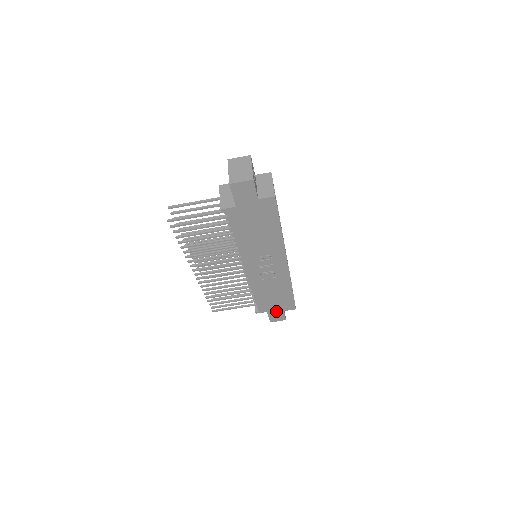
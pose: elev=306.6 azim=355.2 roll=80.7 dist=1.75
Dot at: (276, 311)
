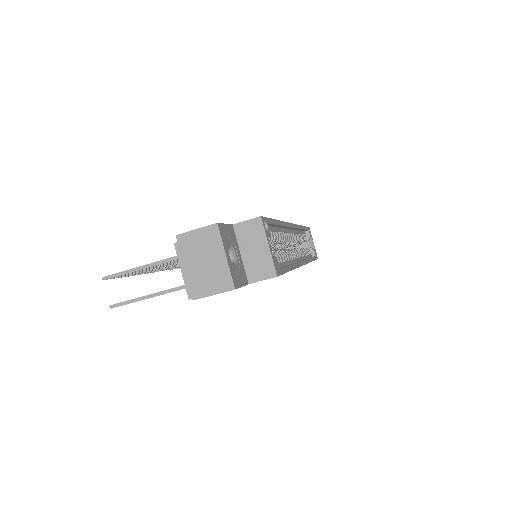
Dot at: occluded
